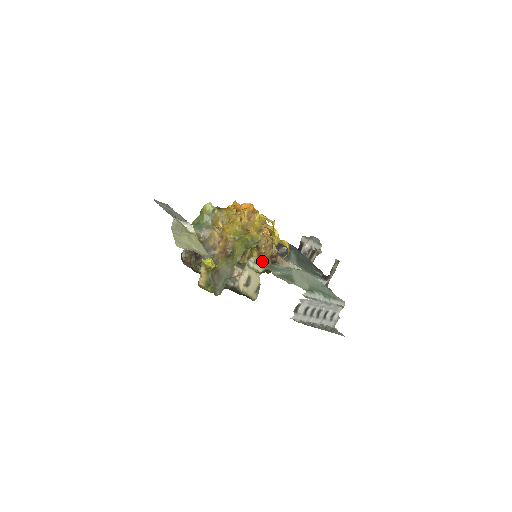
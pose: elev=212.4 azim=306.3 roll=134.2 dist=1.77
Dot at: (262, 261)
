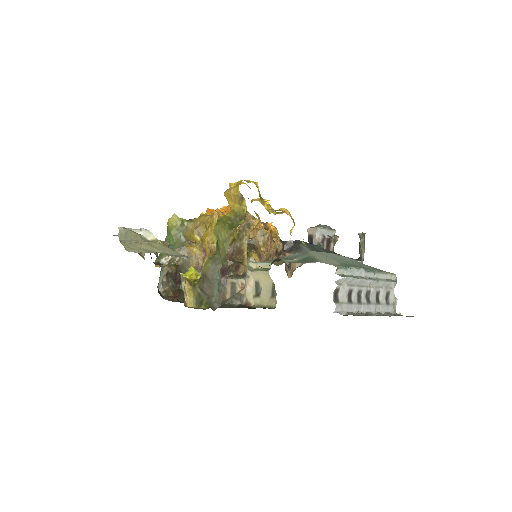
Dot at: occluded
